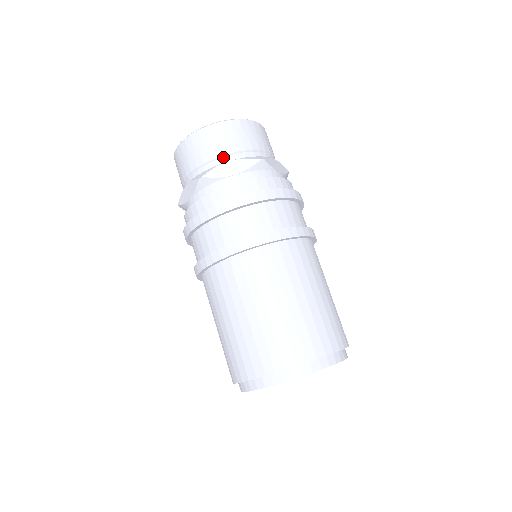
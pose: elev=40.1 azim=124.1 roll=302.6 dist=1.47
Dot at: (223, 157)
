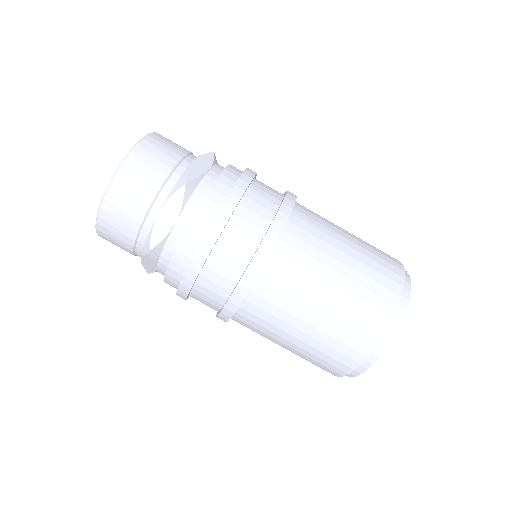
Dot at: (149, 213)
